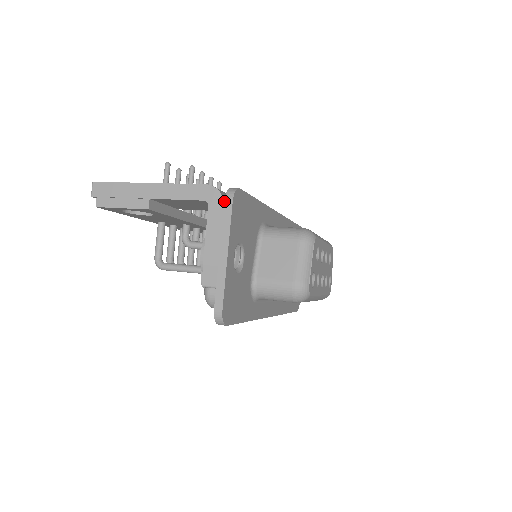
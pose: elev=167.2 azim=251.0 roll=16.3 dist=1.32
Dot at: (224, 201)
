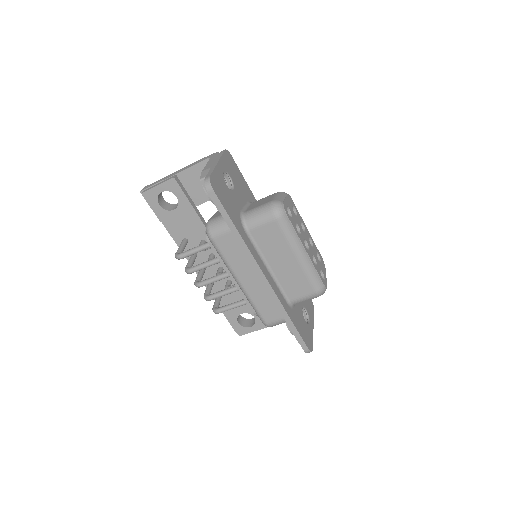
Dot at: (220, 152)
